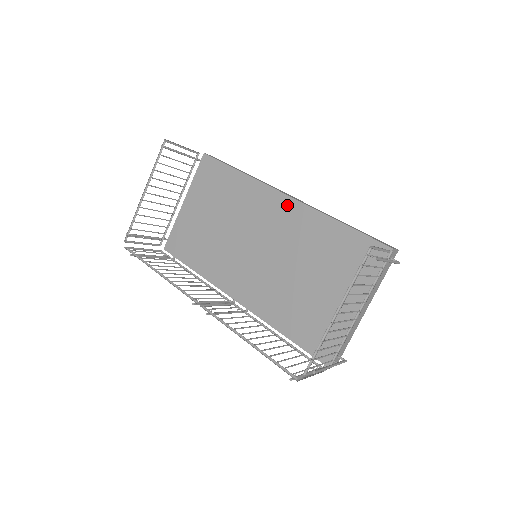
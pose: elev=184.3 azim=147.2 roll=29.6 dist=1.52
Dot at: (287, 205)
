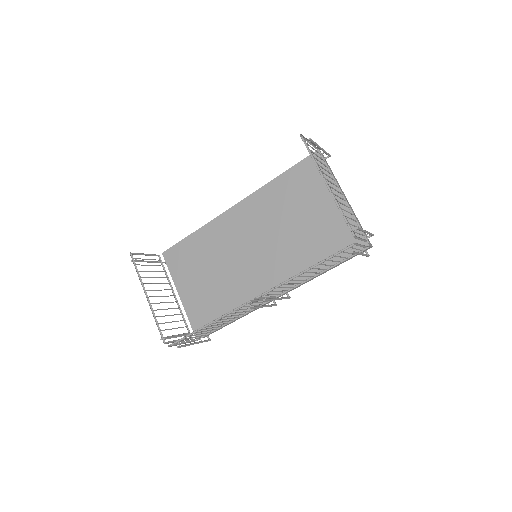
Dot at: (241, 209)
